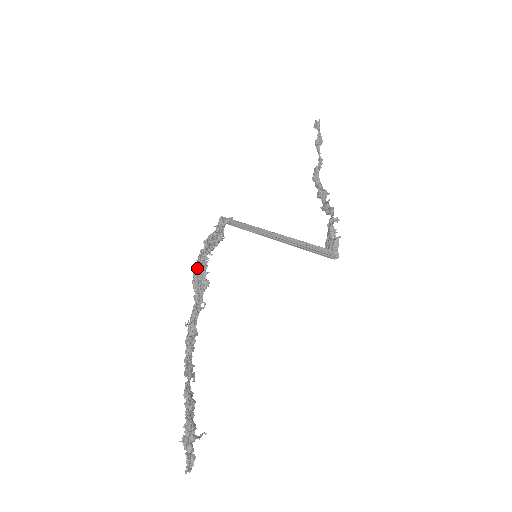
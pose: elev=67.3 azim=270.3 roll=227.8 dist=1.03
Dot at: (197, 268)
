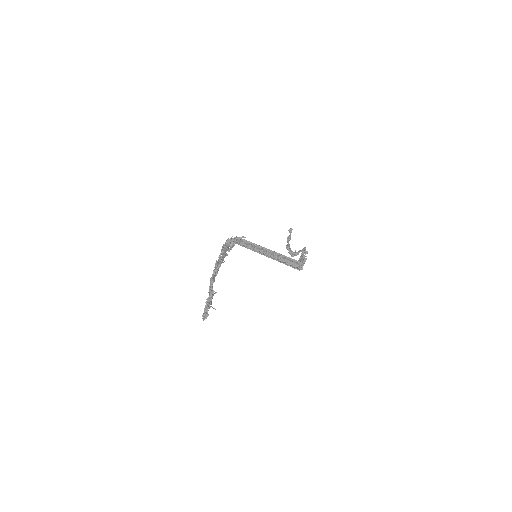
Dot at: (225, 244)
